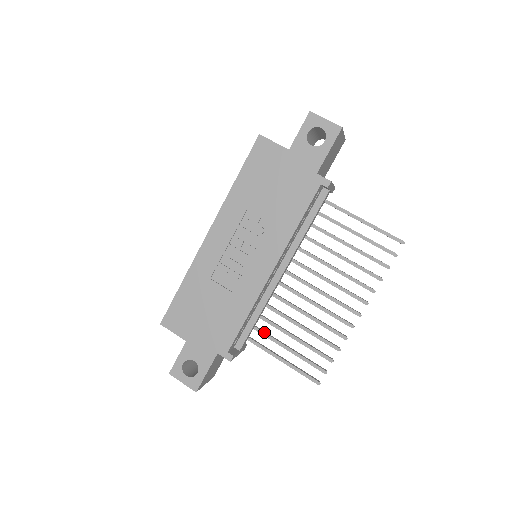
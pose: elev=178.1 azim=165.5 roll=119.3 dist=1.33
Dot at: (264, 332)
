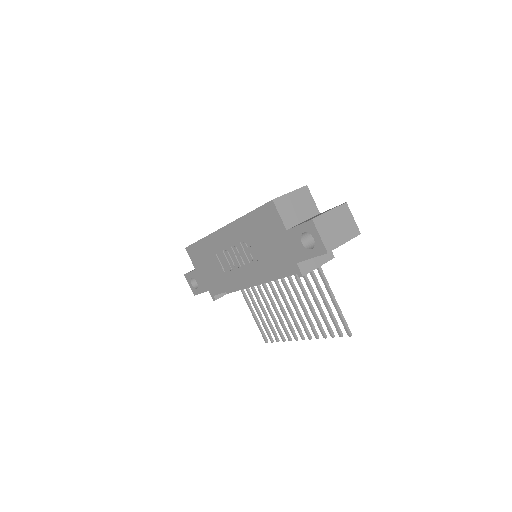
Dot at: (249, 293)
